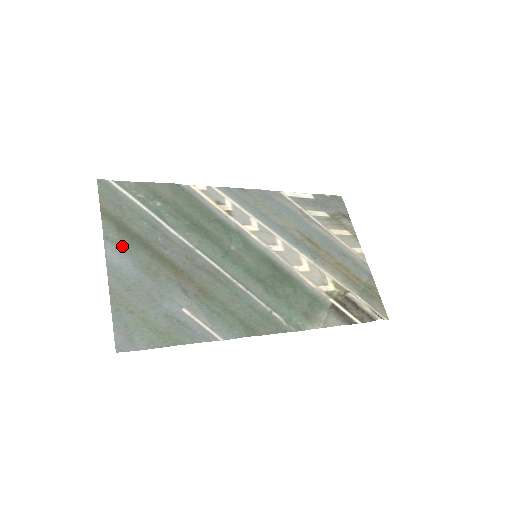
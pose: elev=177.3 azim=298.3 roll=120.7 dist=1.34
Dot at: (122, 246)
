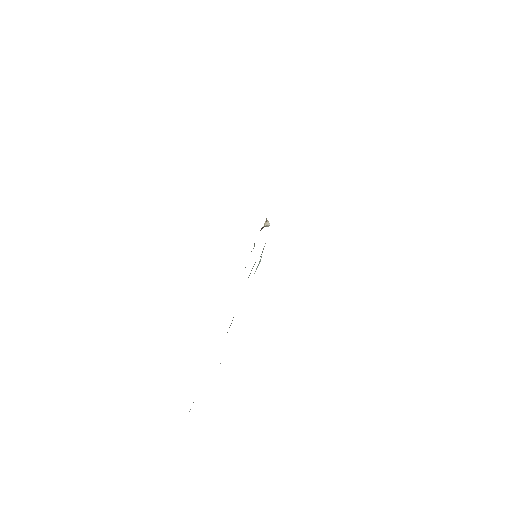
Dot at: occluded
